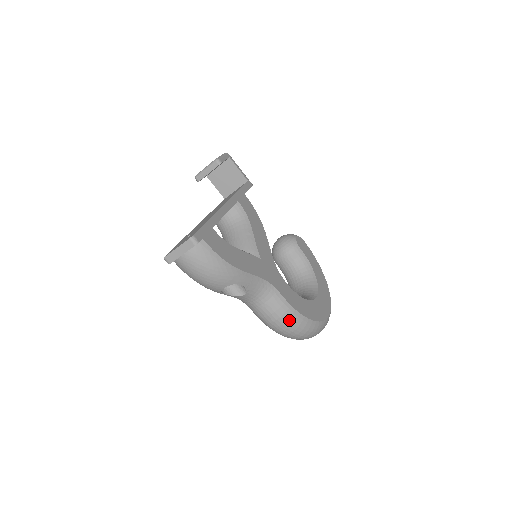
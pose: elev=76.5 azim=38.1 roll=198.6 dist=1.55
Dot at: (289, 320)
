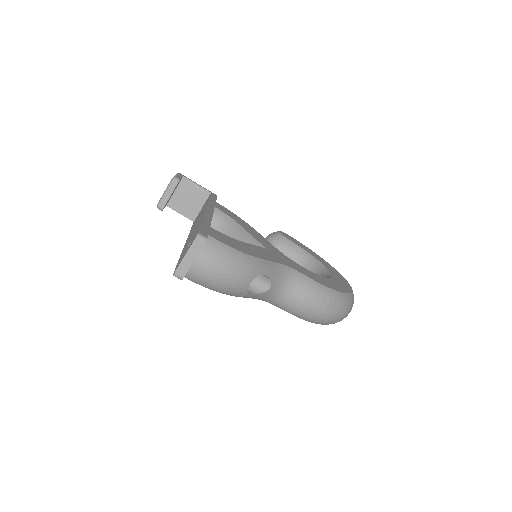
Dot at: (323, 299)
